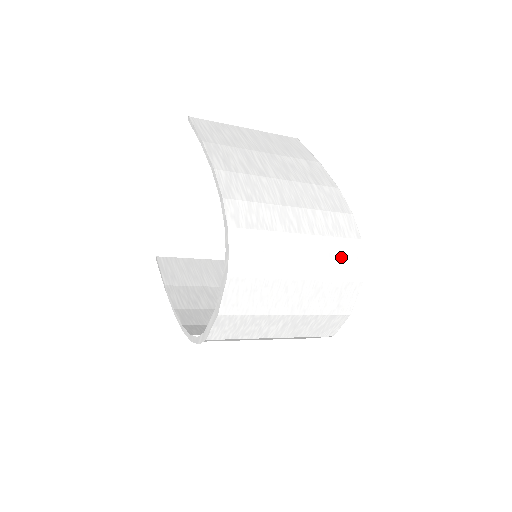
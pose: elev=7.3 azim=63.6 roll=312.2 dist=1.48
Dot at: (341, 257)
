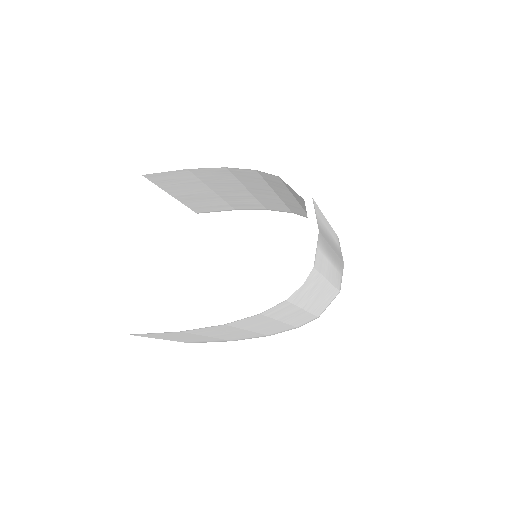
Dot at: occluded
